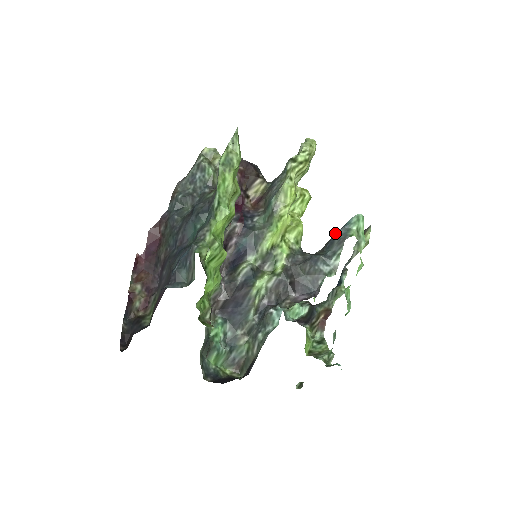
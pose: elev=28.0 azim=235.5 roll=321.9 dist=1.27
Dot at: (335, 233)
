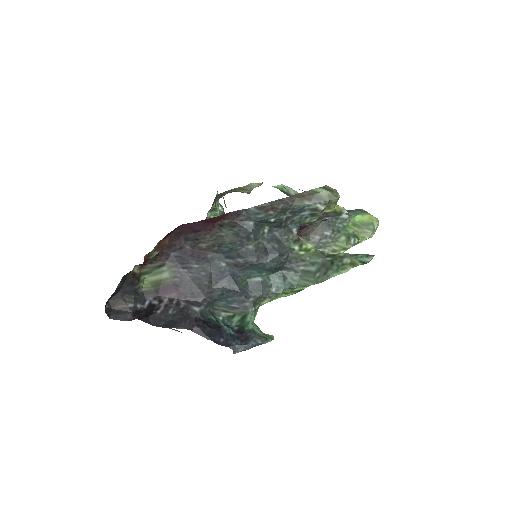
Dot at: occluded
